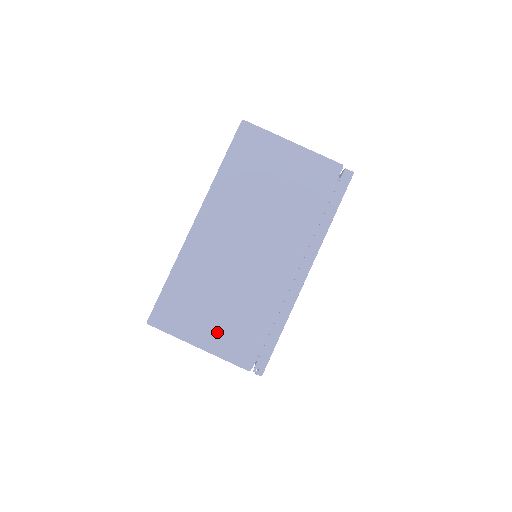
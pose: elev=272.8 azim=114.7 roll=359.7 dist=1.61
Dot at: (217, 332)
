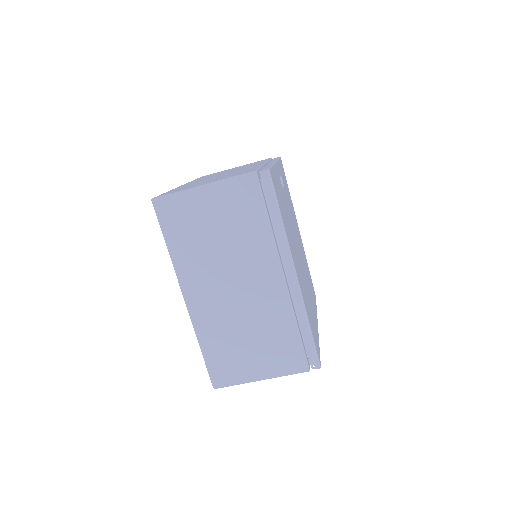
Dot at: (265, 362)
